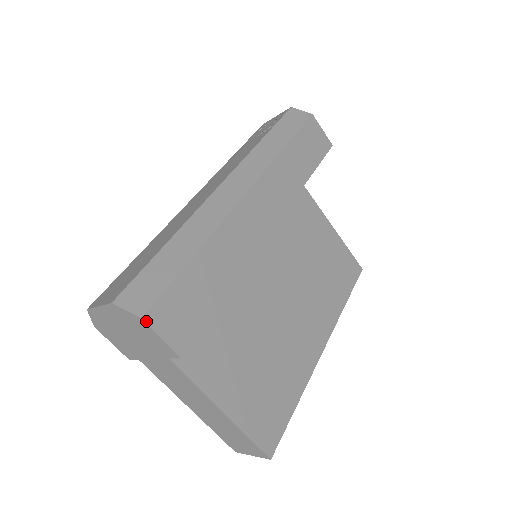
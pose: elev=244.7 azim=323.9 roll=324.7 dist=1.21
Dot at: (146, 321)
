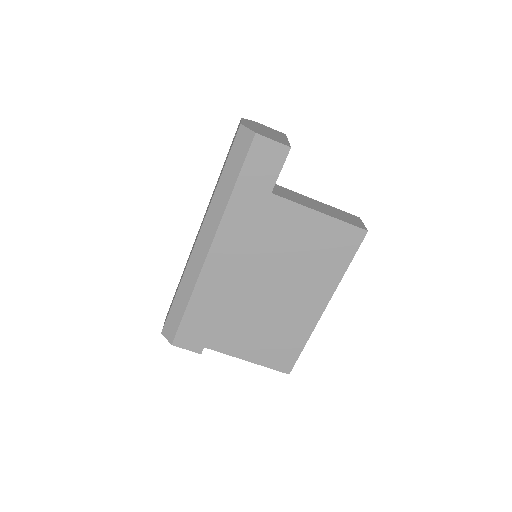
Dot at: (175, 345)
